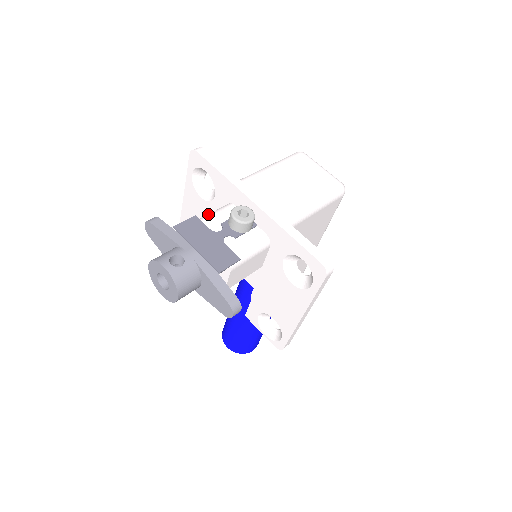
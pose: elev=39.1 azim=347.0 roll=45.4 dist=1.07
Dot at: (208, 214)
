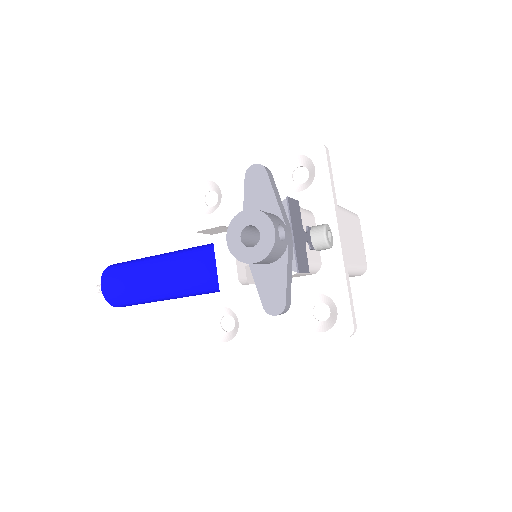
Dot at: (300, 207)
